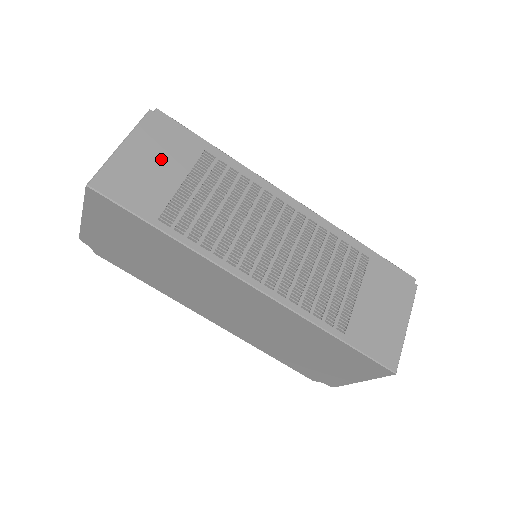
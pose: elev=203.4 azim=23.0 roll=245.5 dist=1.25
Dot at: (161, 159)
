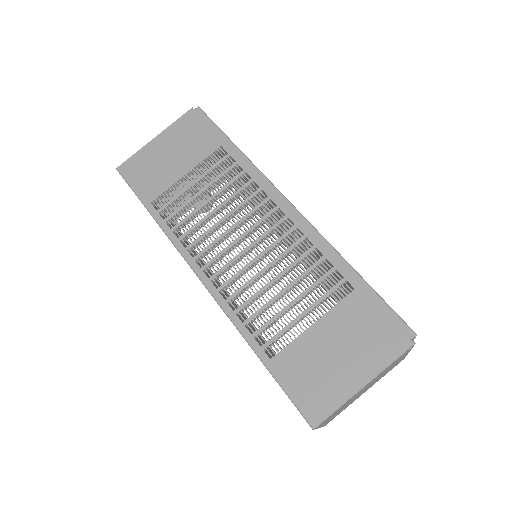
Dot at: (179, 152)
